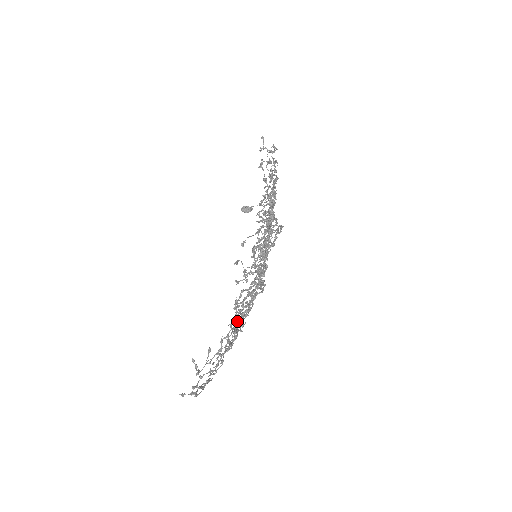
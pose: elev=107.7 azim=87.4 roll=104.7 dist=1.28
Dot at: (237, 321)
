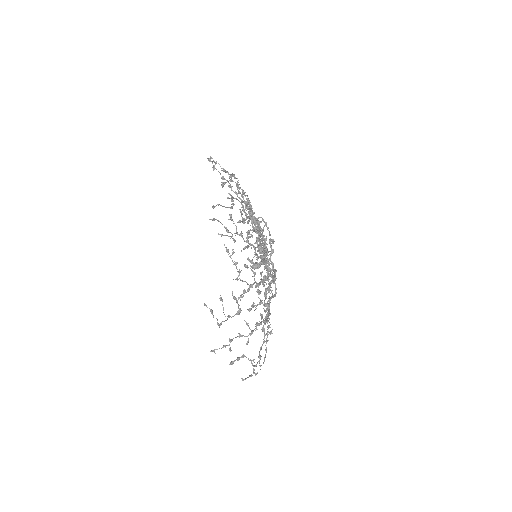
Dot at: occluded
